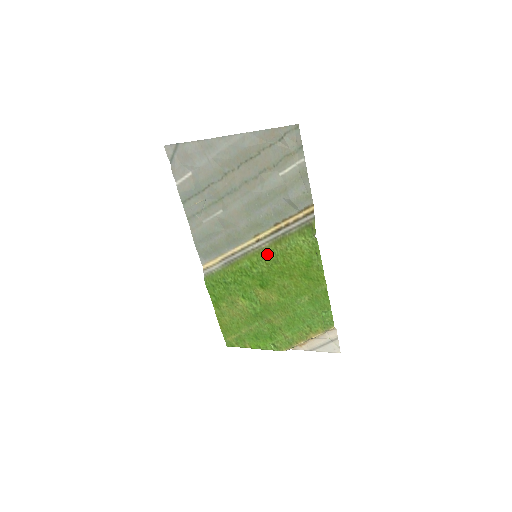
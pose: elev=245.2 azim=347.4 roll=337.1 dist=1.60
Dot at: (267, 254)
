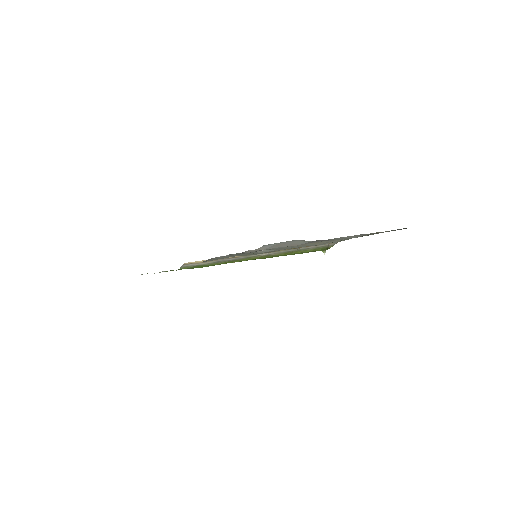
Dot at: occluded
